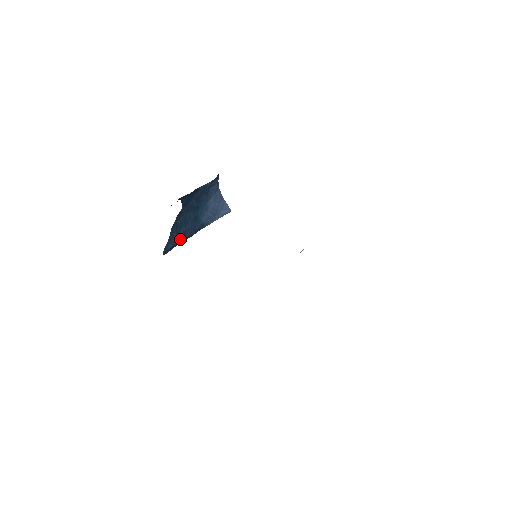
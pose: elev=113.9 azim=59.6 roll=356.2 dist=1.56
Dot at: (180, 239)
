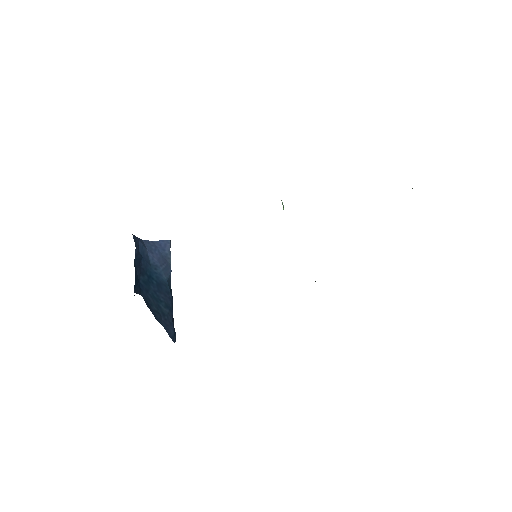
Dot at: (170, 315)
